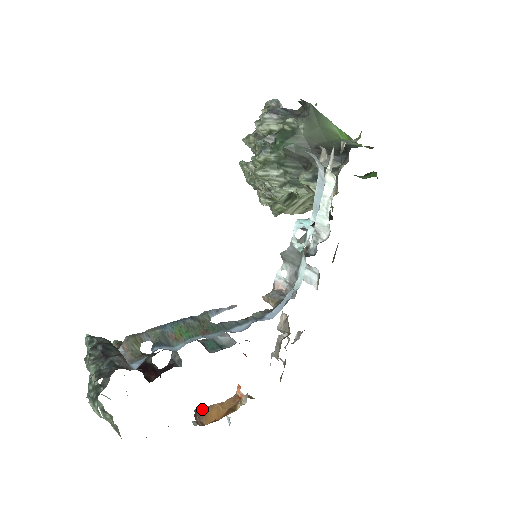
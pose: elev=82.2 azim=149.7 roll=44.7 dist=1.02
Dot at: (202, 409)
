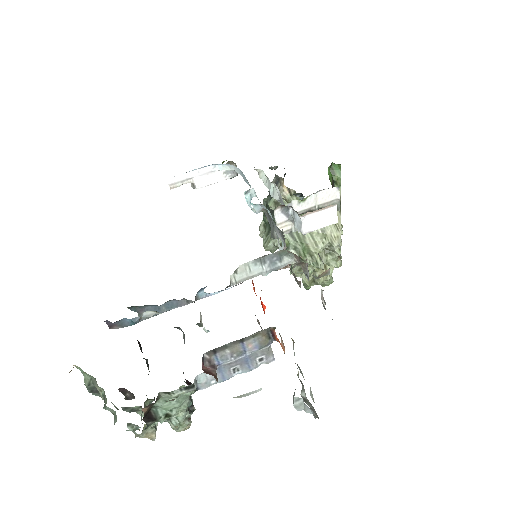
Dot at: occluded
